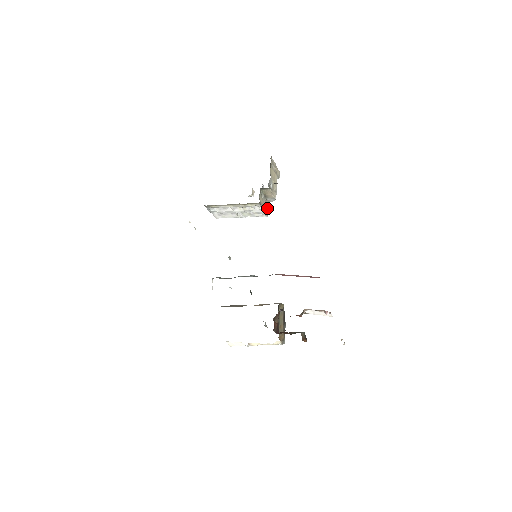
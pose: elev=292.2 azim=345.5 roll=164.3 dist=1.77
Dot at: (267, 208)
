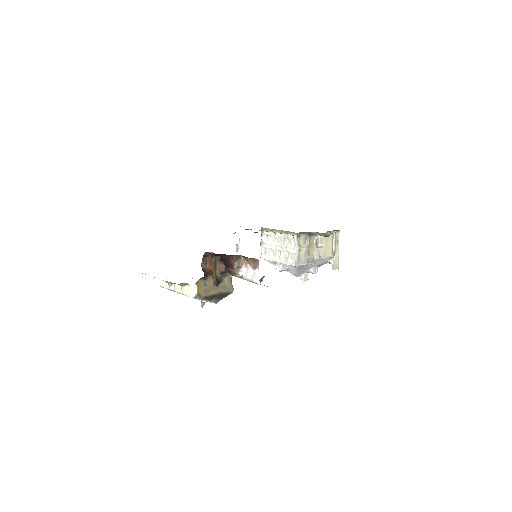
Dot at: (302, 263)
